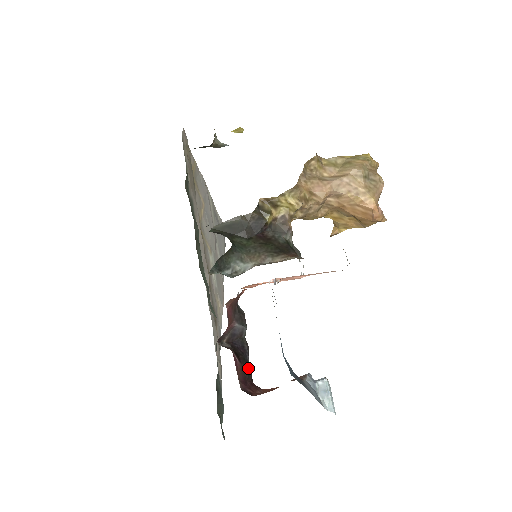
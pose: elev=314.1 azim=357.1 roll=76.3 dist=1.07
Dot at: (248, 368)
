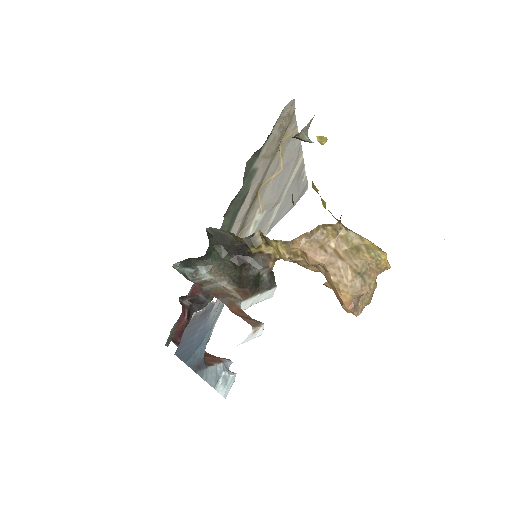
Dot at: occluded
